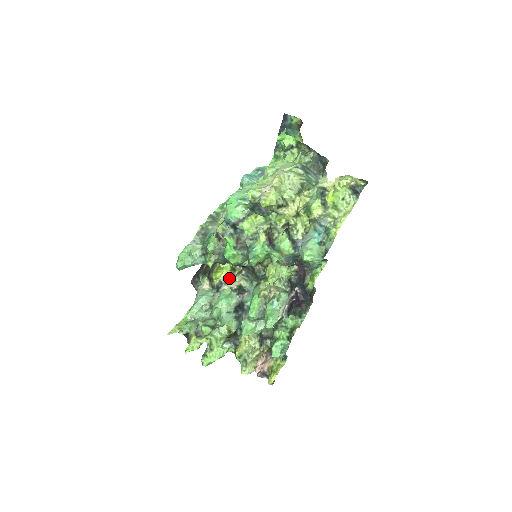
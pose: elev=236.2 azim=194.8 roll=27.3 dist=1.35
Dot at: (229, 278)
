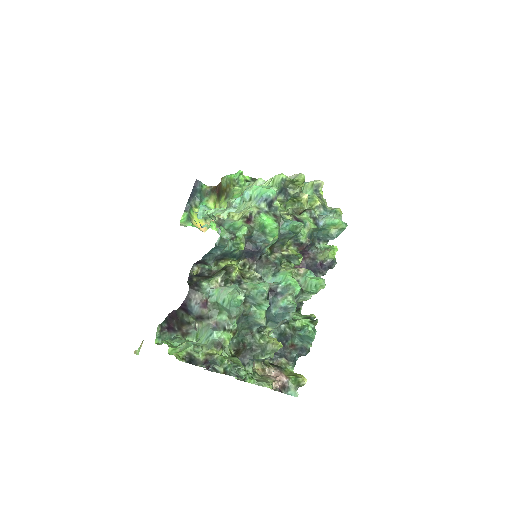
Dot at: (243, 274)
